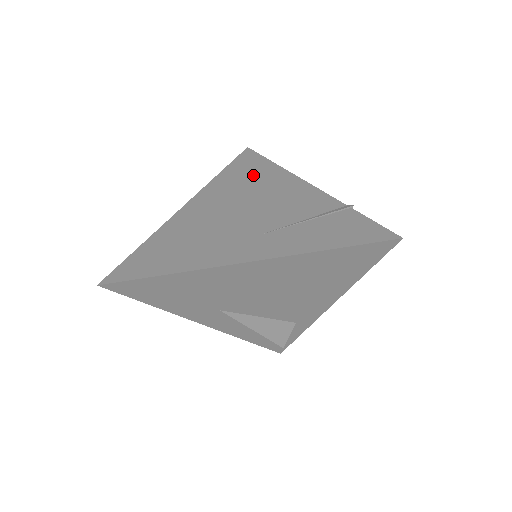
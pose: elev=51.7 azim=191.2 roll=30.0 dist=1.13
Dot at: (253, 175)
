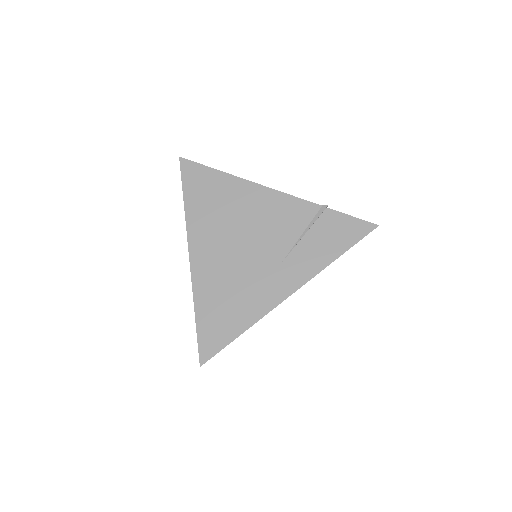
Dot at: (219, 196)
